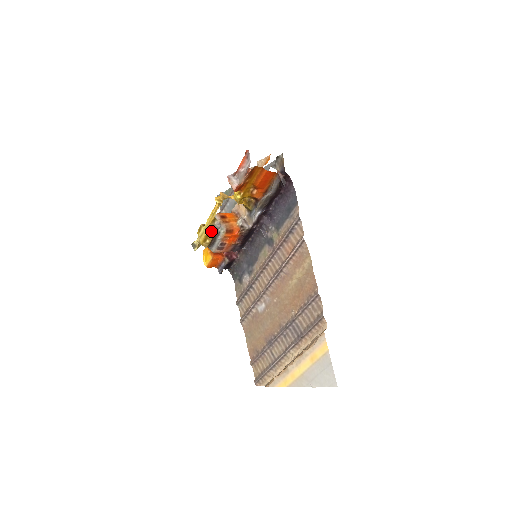
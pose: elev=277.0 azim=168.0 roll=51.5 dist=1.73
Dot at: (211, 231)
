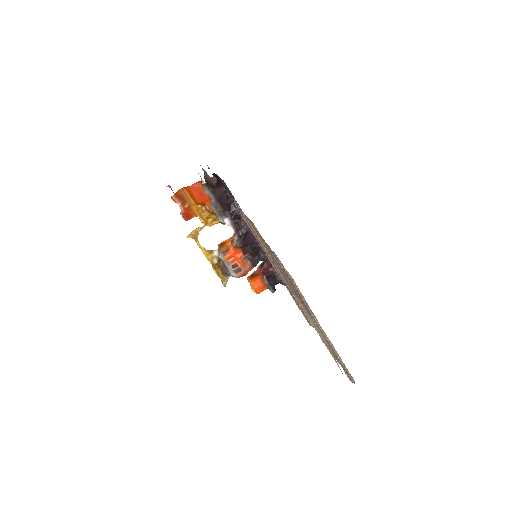
Dot at: (217, 262)
